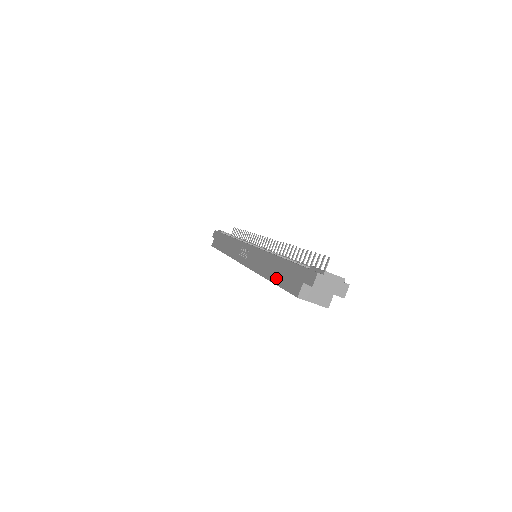
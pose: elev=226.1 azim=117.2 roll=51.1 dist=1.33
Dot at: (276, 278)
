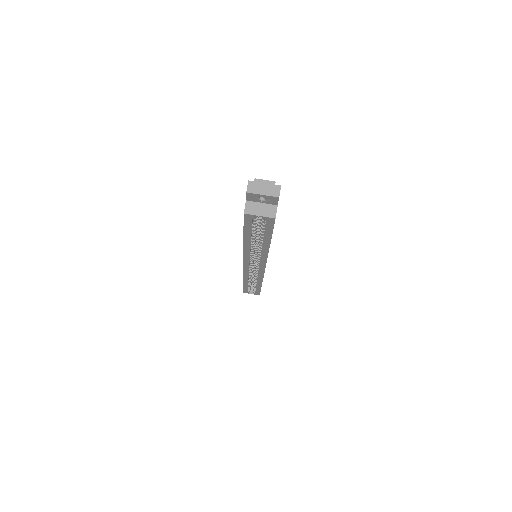
Dot at: occluded
